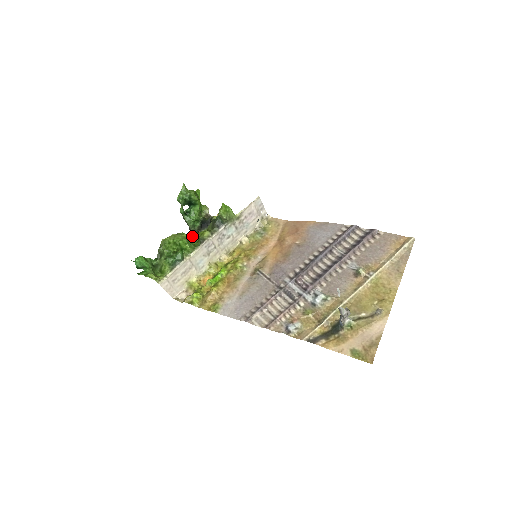
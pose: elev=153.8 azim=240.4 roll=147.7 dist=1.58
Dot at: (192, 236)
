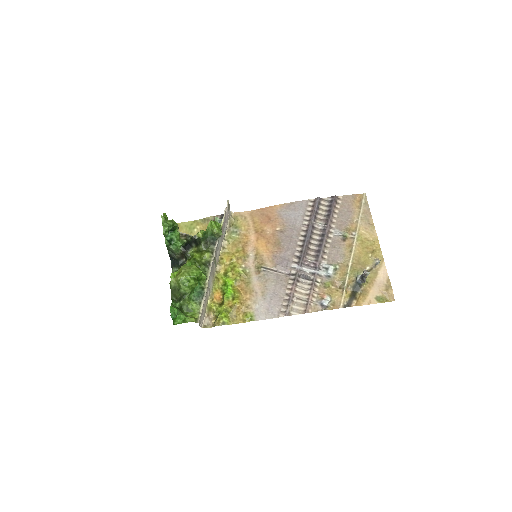
Dot at: (193, 263)
